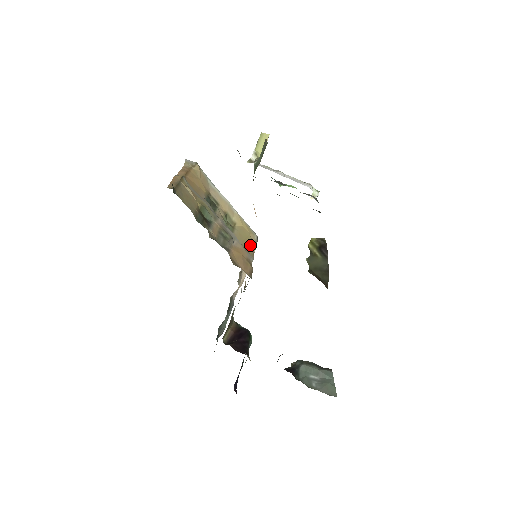
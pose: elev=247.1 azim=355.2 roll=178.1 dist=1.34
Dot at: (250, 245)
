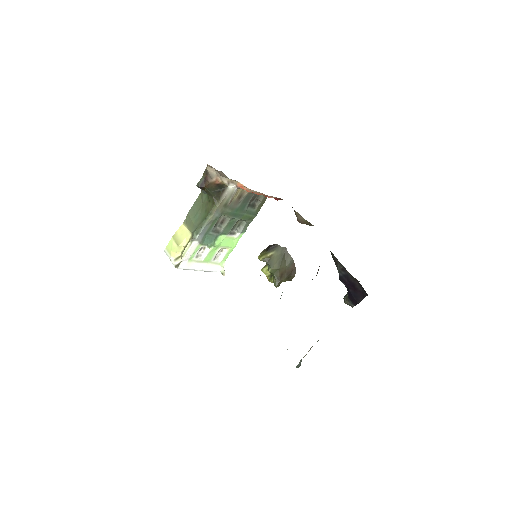
Dot at: occluded
